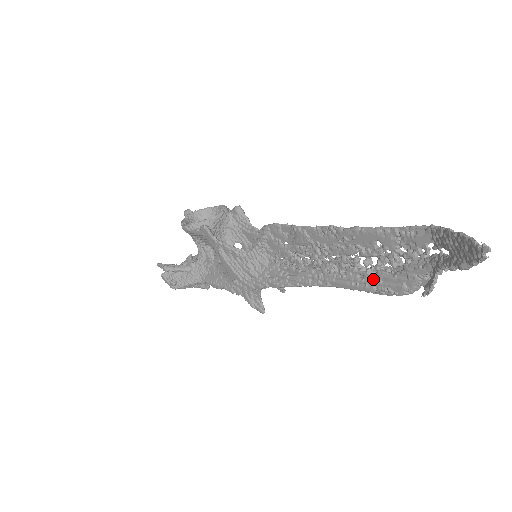
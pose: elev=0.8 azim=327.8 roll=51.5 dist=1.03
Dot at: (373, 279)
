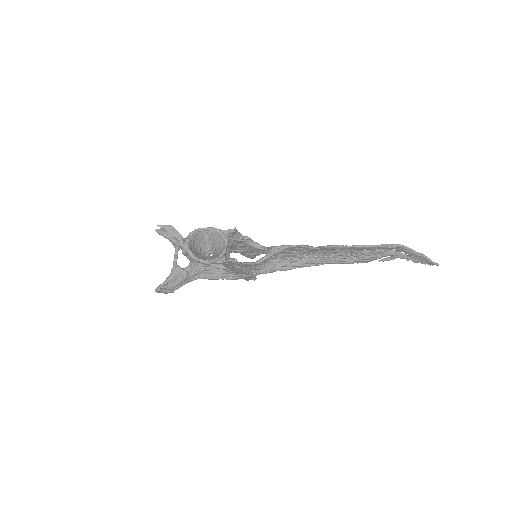
Dot at: (355, 260)
